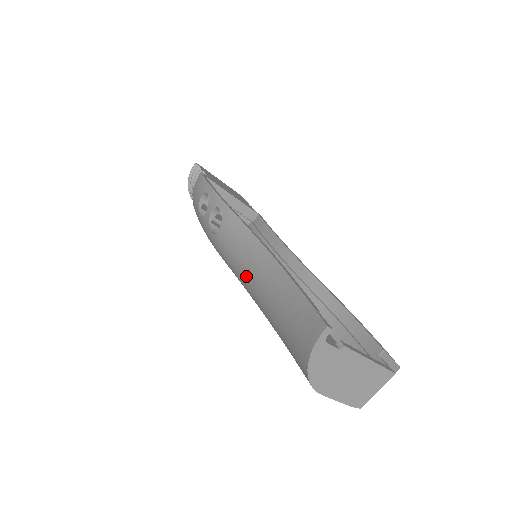
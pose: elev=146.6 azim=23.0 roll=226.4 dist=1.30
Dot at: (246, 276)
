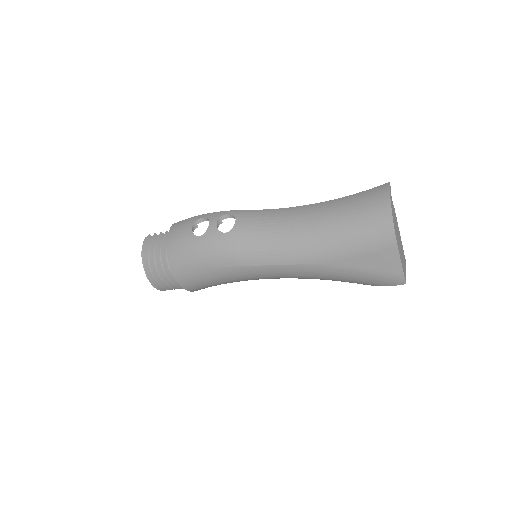
Dot at: (284, 231)
